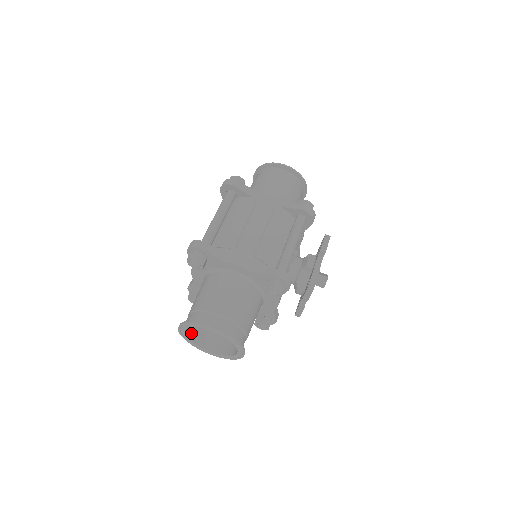
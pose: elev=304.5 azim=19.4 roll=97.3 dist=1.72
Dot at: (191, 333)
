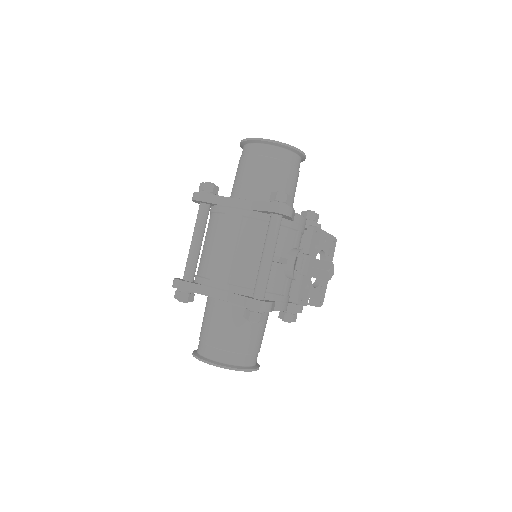
Dot at: occluded
